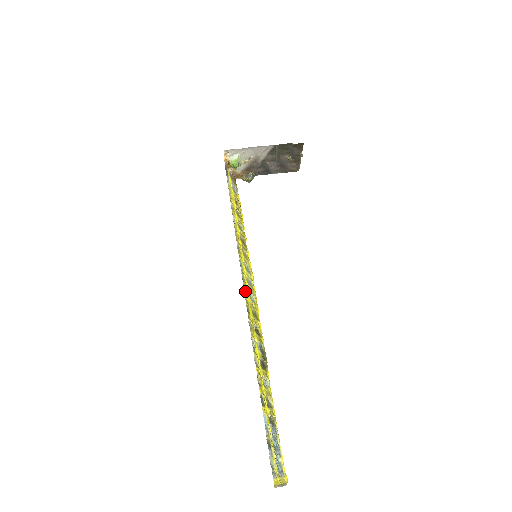
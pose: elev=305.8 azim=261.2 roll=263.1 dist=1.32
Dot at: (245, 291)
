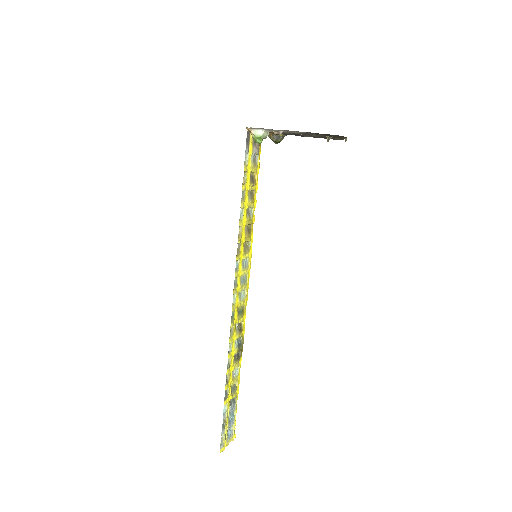
Dot at: (235, 294)
